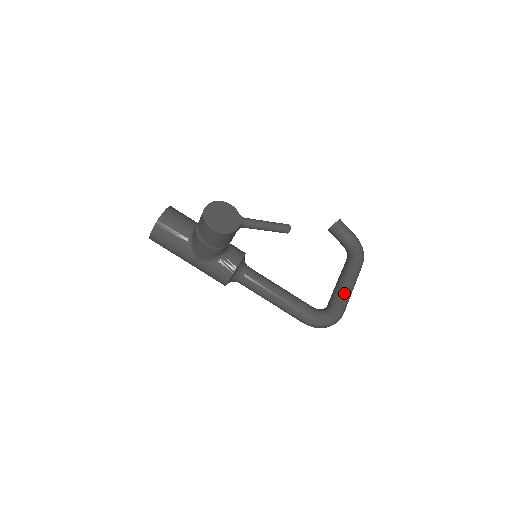
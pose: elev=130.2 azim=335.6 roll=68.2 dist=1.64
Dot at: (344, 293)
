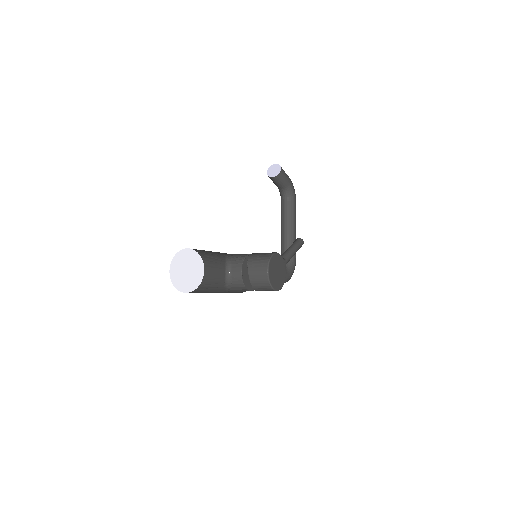
Dot at: occluded
